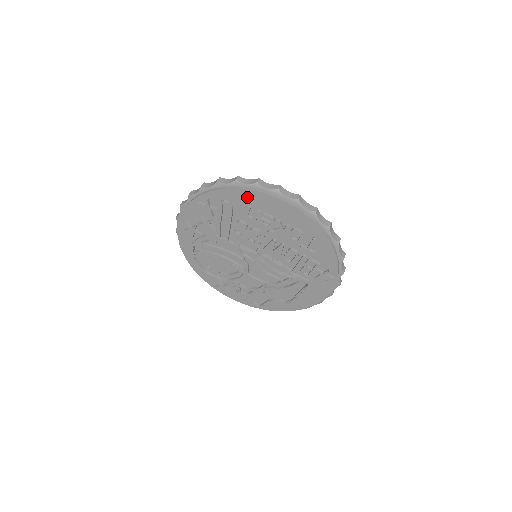
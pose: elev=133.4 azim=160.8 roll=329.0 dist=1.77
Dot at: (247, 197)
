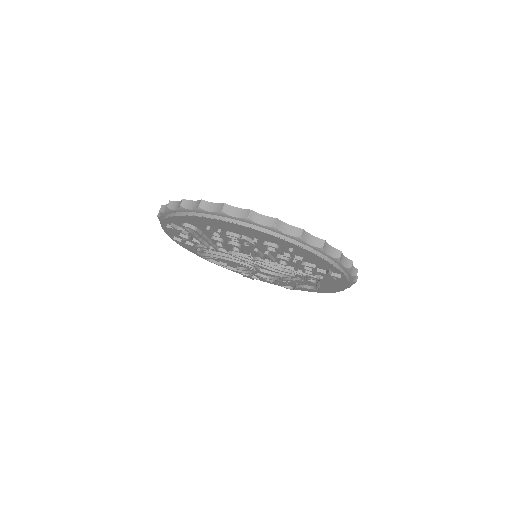
Dot at: (200, 221)
